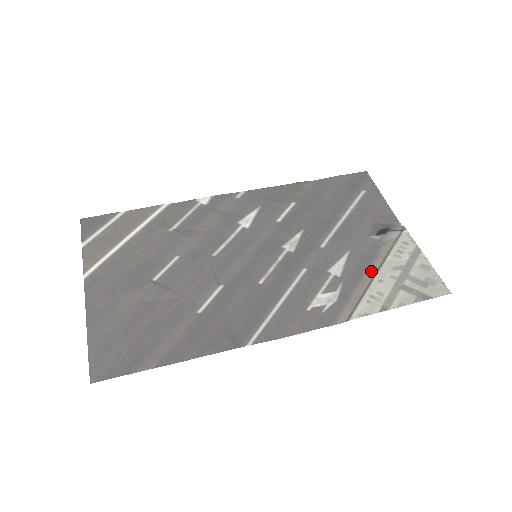
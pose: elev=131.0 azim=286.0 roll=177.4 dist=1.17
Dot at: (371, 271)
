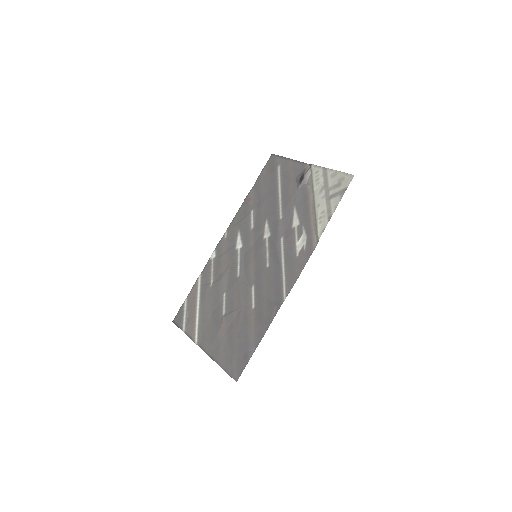
Dot at: (311, 205)
